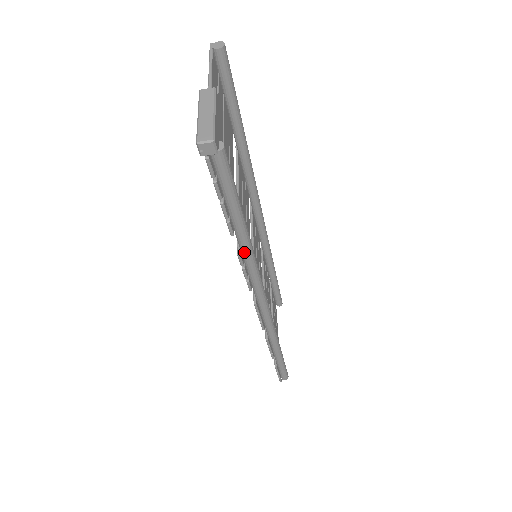
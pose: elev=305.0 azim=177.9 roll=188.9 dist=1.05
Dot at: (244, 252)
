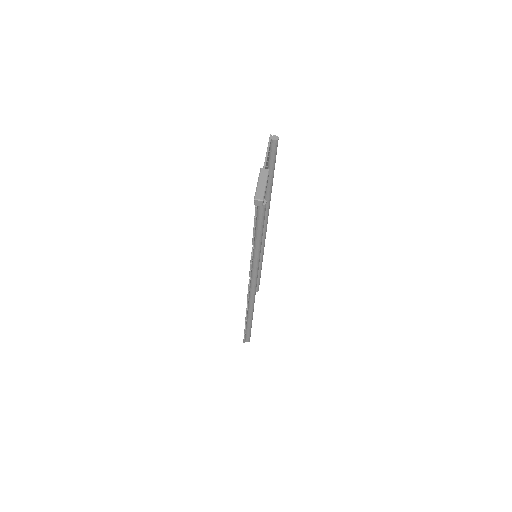
Dot at: (255, 255)
